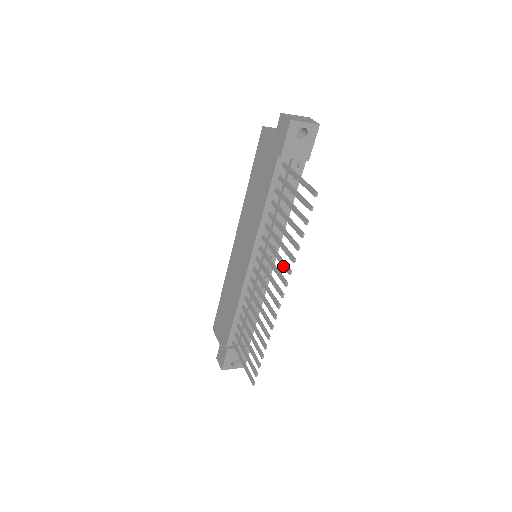
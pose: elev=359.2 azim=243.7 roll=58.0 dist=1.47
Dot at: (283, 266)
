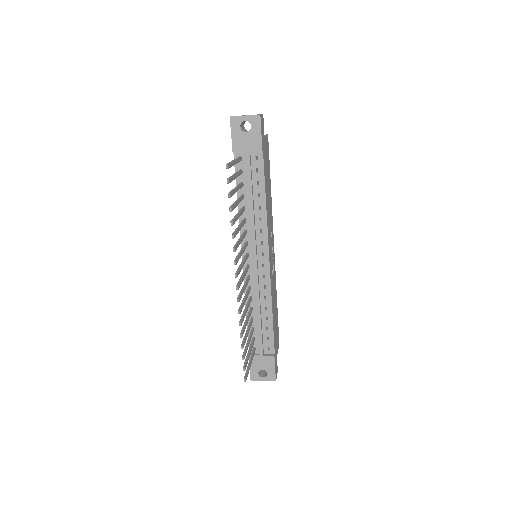
Dot at: occluded
